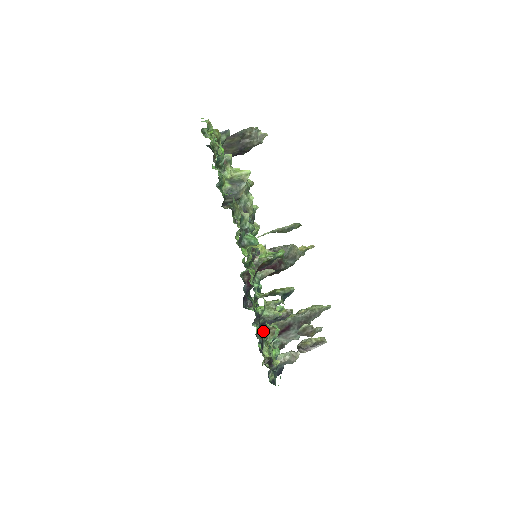
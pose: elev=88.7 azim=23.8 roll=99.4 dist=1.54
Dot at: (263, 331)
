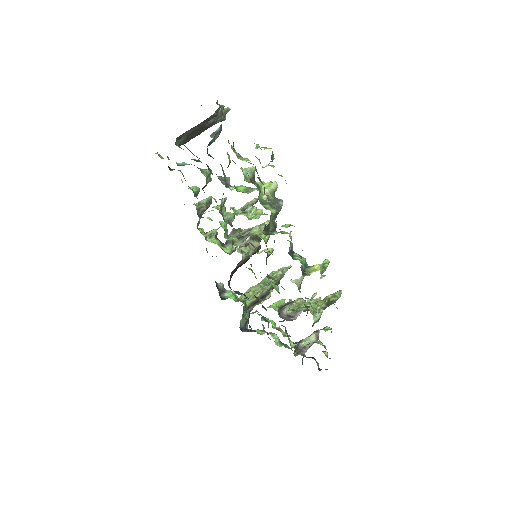
Dot at: (281, 325)
